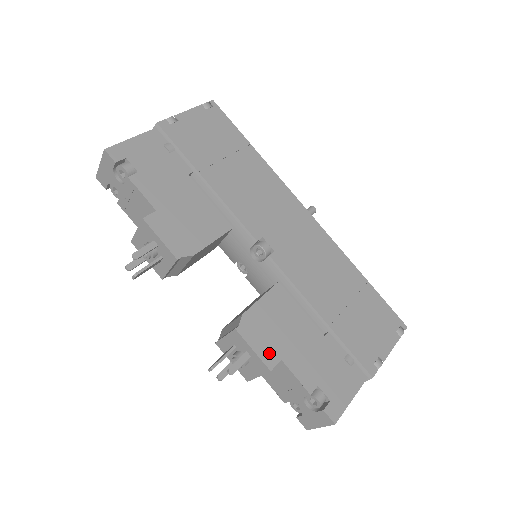
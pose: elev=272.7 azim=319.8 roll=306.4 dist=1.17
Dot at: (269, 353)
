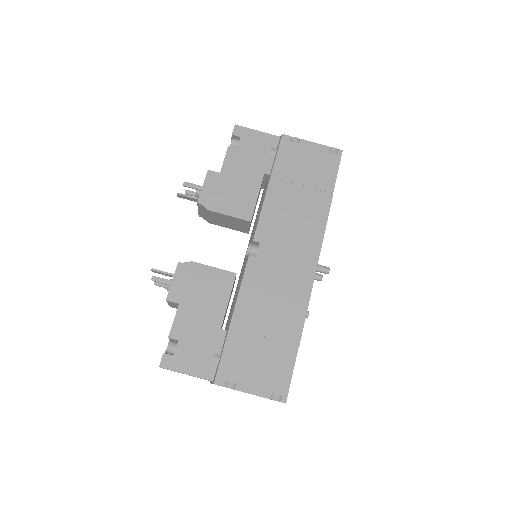
Dot at: (178, 293)
